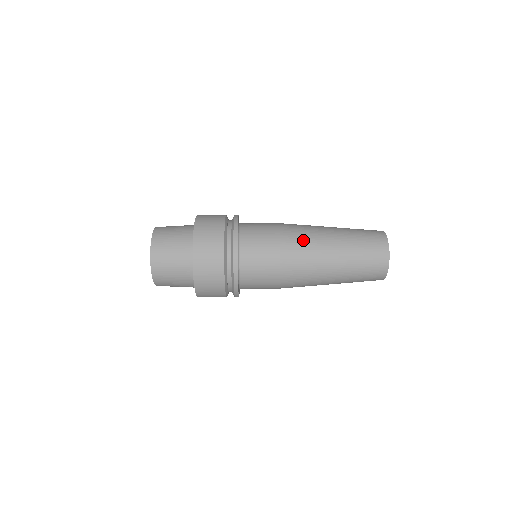
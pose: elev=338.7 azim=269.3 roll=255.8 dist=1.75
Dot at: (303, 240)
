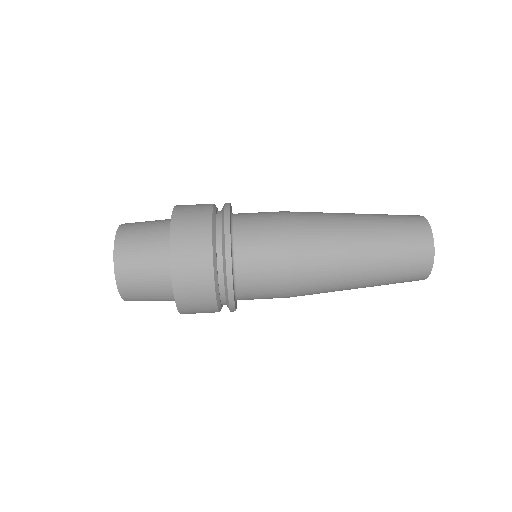
Dot at: occluded
